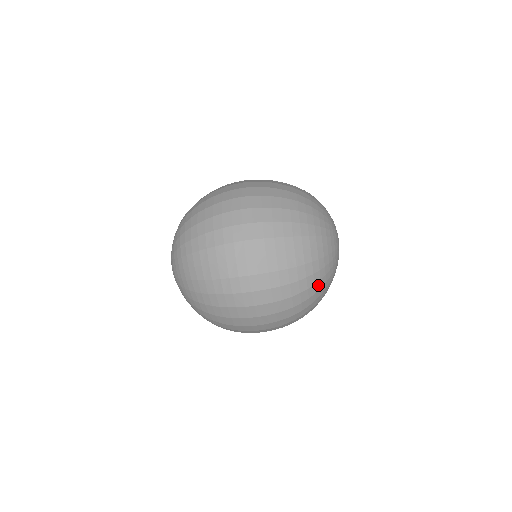
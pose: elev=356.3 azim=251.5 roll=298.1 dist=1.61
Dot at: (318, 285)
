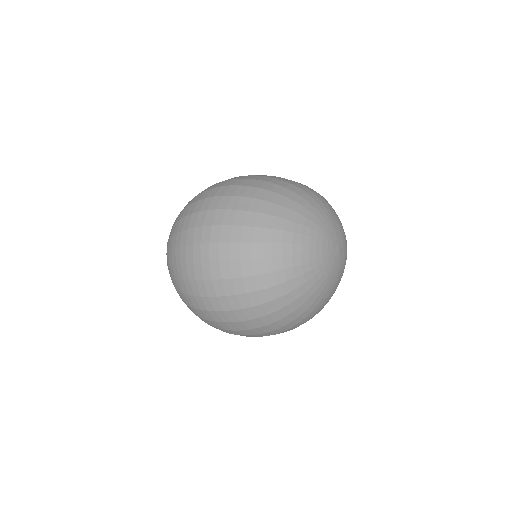
Dot at: (288, 297)
